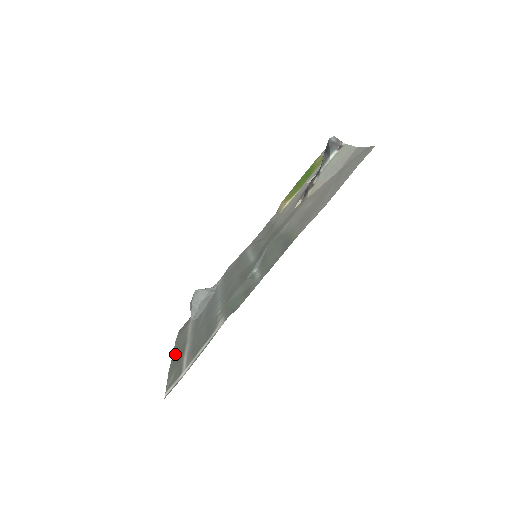
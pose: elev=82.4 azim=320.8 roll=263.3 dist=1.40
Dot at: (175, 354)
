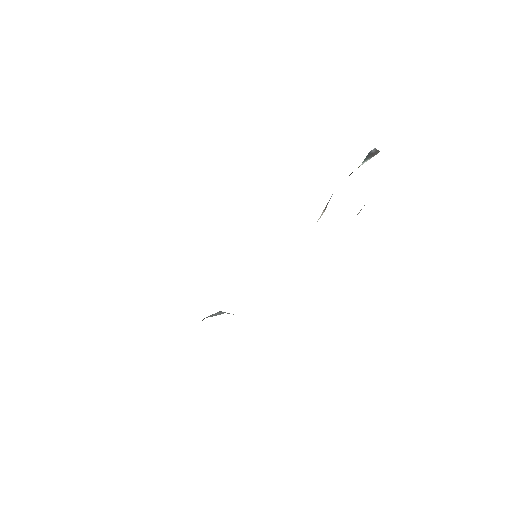
Dot at: occluded
